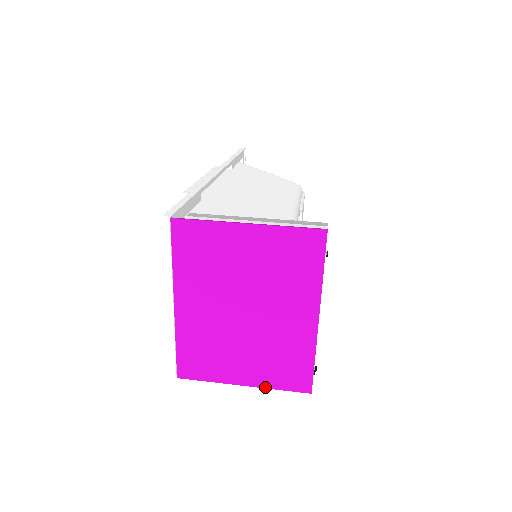
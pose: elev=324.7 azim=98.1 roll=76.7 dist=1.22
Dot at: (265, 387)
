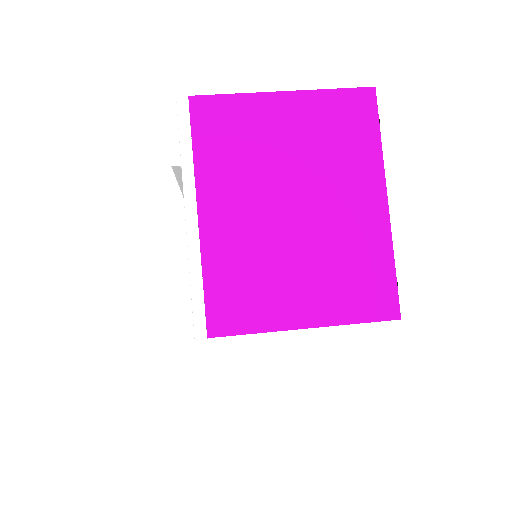
Dot at: (337, 323)
